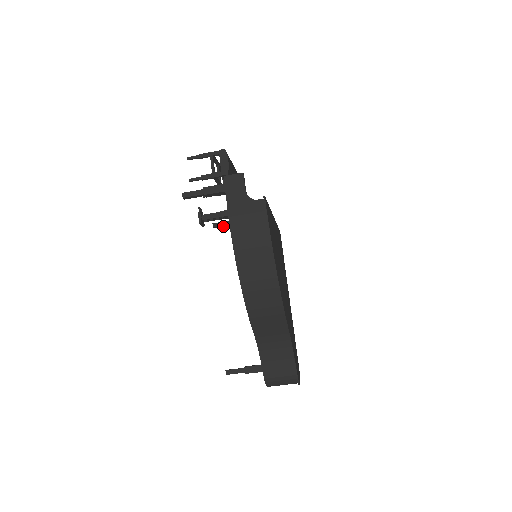
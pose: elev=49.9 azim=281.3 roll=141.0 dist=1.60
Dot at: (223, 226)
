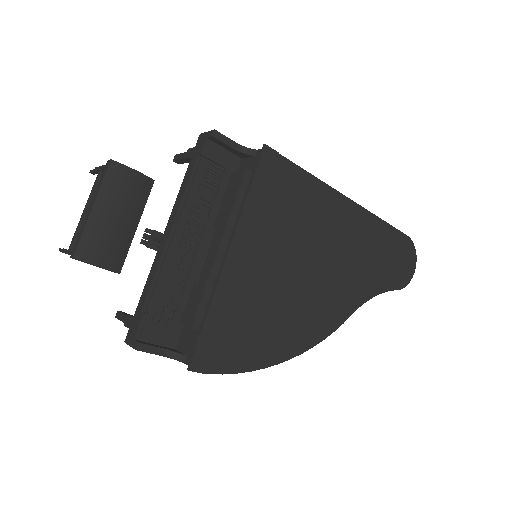
Dot at: occluded
